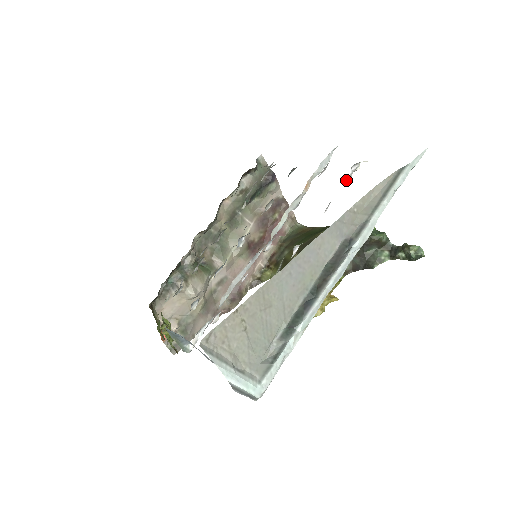
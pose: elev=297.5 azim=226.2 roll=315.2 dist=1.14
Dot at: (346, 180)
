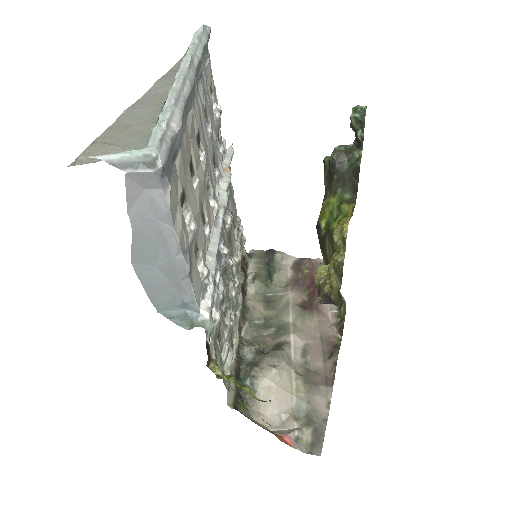
Dot at: (213, 114)
